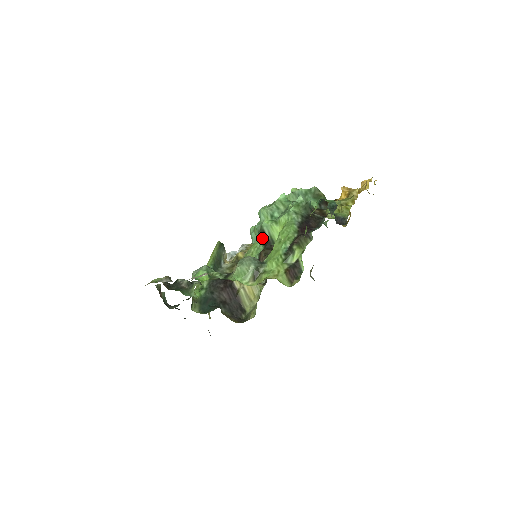
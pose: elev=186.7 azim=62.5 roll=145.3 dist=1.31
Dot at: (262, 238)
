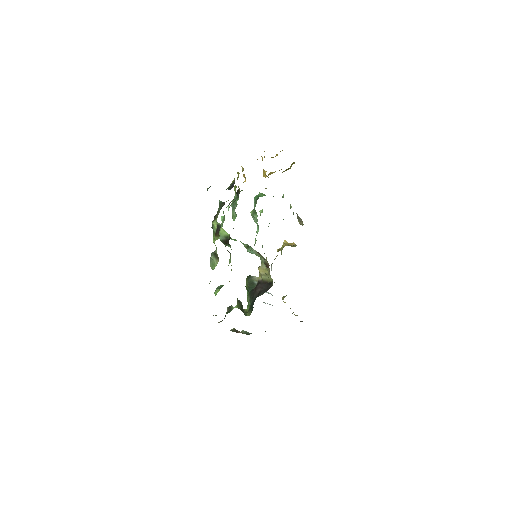
Dot at: occluded
